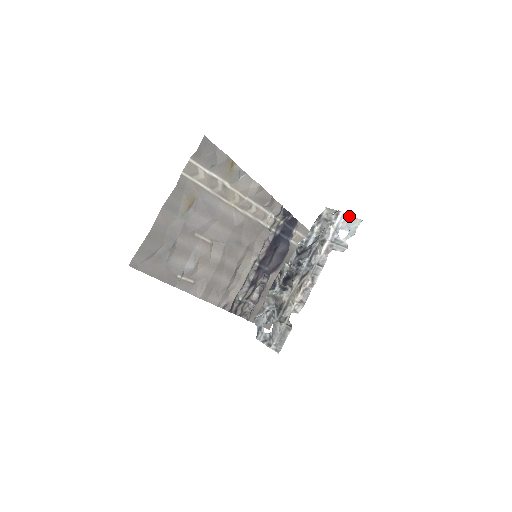
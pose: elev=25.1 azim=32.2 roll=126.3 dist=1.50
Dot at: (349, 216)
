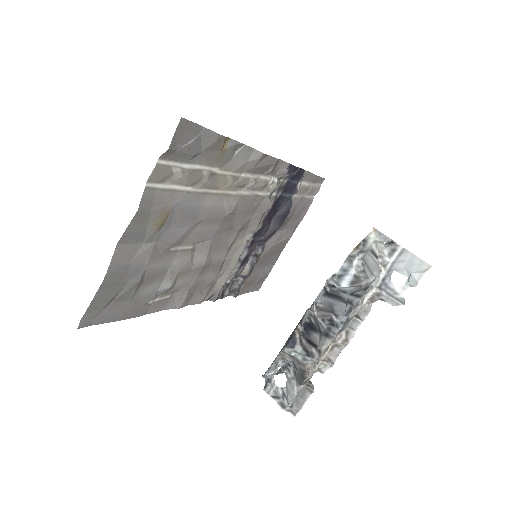
Dot at: (411, 254)
